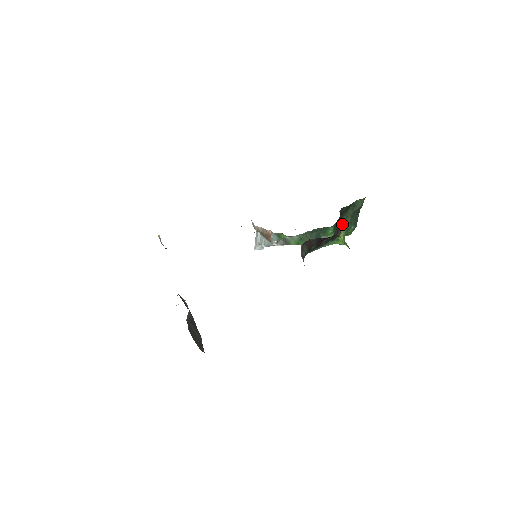
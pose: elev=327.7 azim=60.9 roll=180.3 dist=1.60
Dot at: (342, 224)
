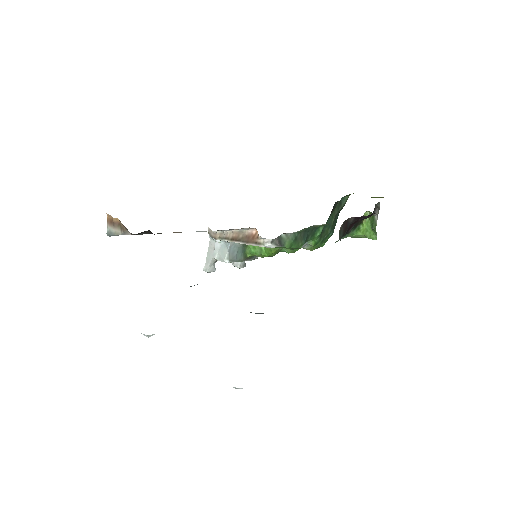
Dot at: (326, 227)
